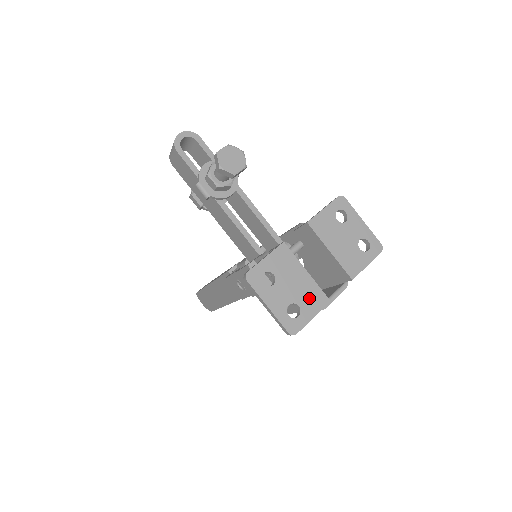
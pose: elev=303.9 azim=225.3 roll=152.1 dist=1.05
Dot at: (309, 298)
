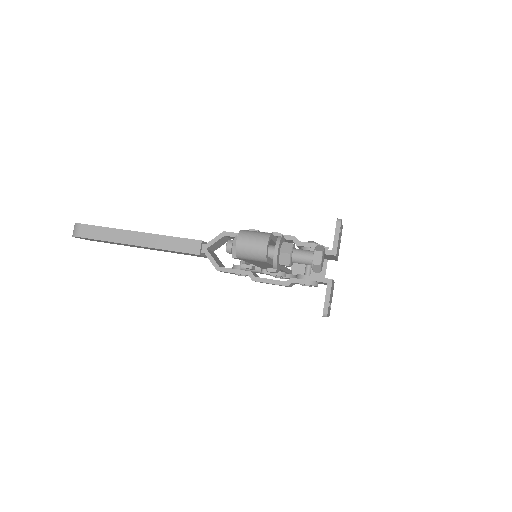
Dot at: occluded
